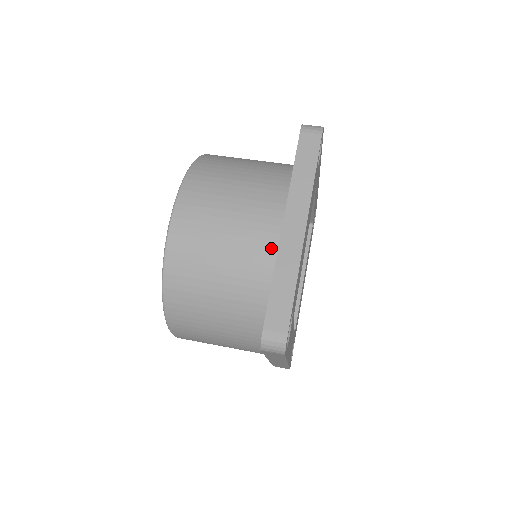
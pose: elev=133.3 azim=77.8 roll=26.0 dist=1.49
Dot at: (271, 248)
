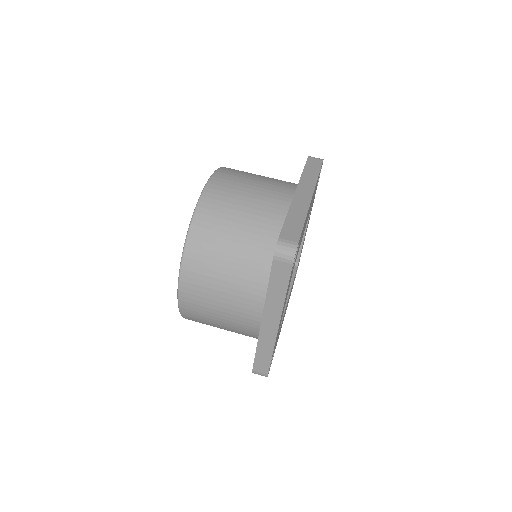
Dot at: (285, 205)
